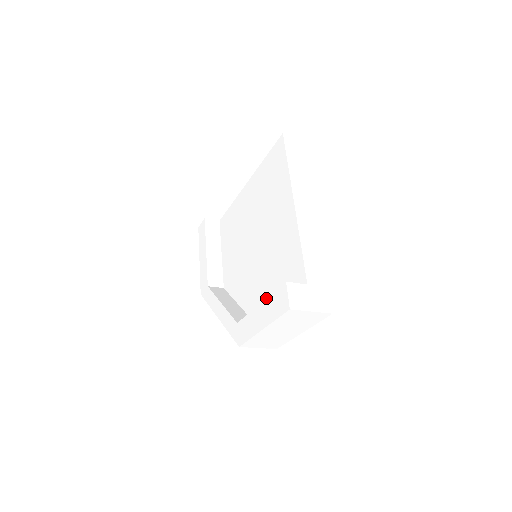
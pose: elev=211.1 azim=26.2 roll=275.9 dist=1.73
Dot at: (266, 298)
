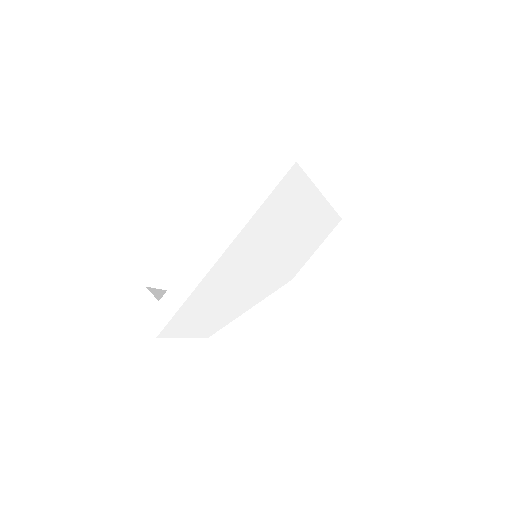
Dot at: (166, 290)
